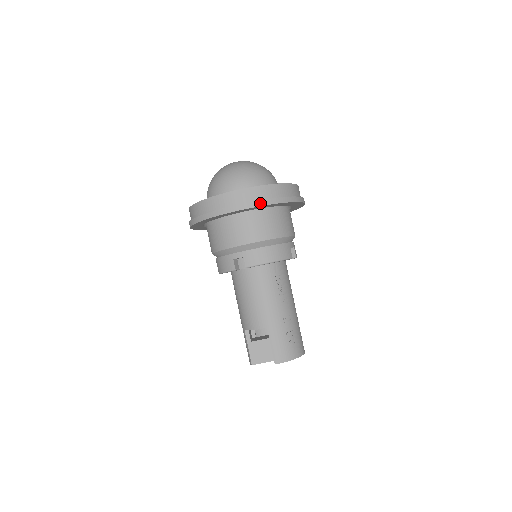
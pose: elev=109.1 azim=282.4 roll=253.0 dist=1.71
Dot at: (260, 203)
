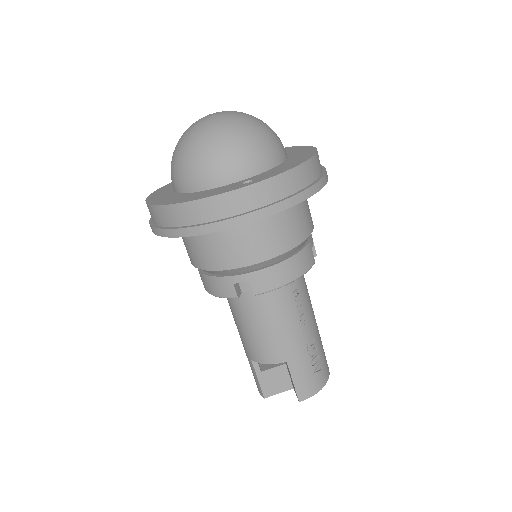
Dot at: (277, 207)
